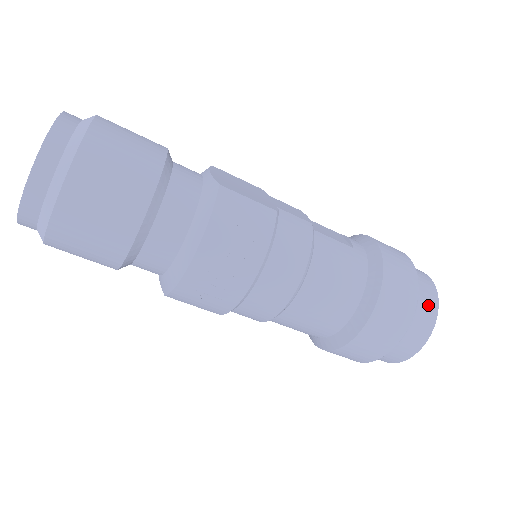
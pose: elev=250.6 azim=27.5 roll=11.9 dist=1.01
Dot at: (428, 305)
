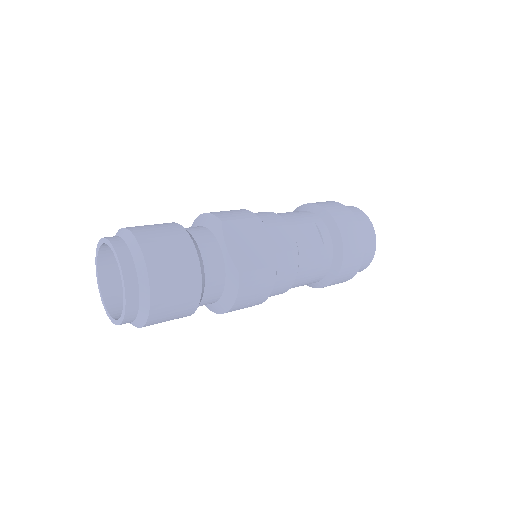
Dot at: (368, 256)
